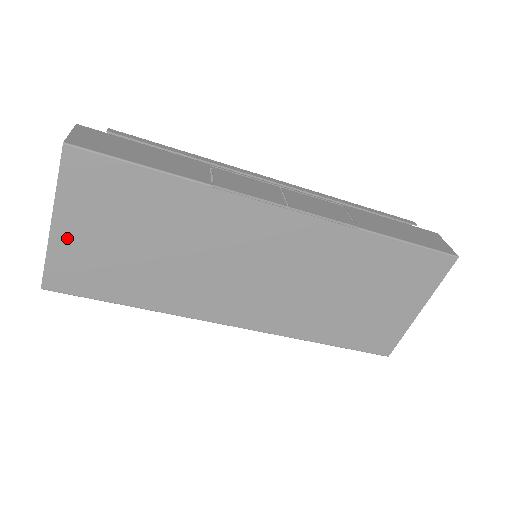
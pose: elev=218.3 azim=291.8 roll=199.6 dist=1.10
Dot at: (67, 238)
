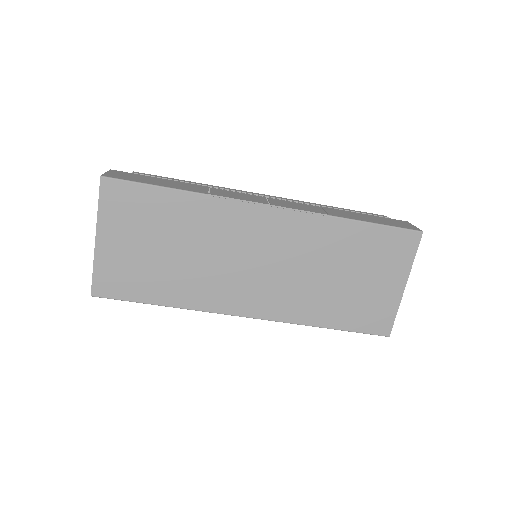
Dot at: (107, 250)
